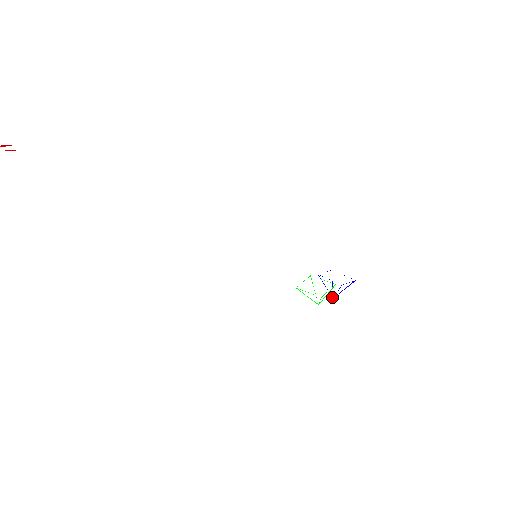
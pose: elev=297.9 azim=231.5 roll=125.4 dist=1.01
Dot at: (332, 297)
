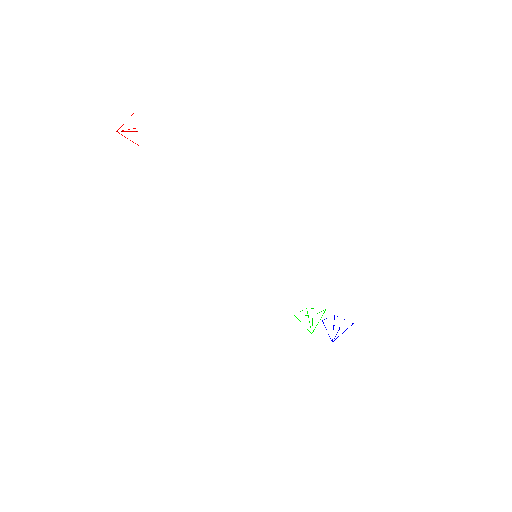
Dot at: (332, 341)
